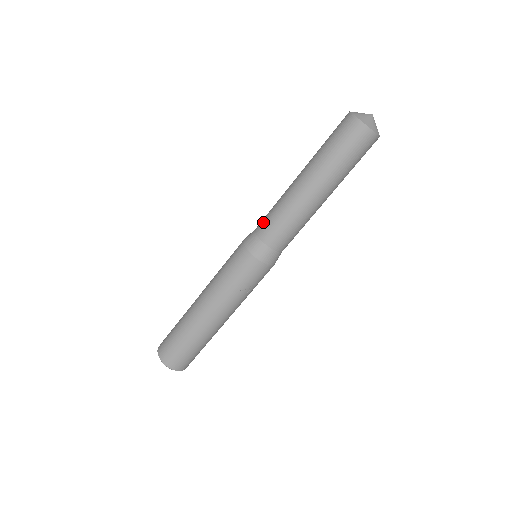
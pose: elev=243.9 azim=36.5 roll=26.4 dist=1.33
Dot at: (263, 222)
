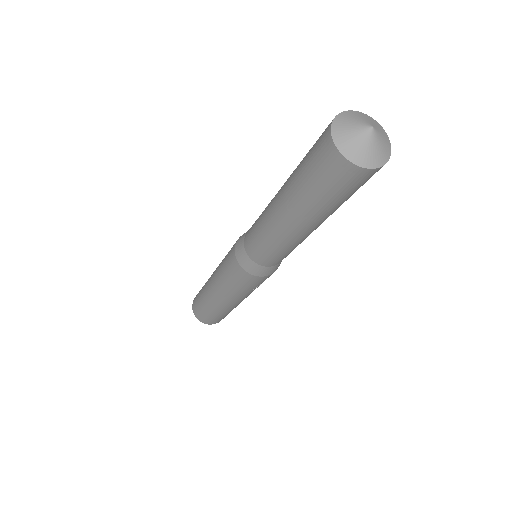
Dot at: (250, 245)
